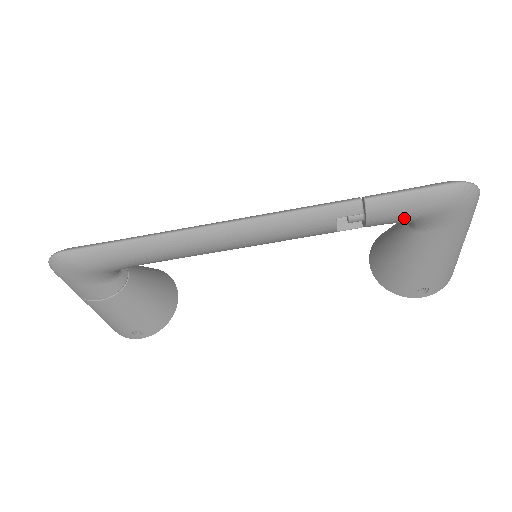
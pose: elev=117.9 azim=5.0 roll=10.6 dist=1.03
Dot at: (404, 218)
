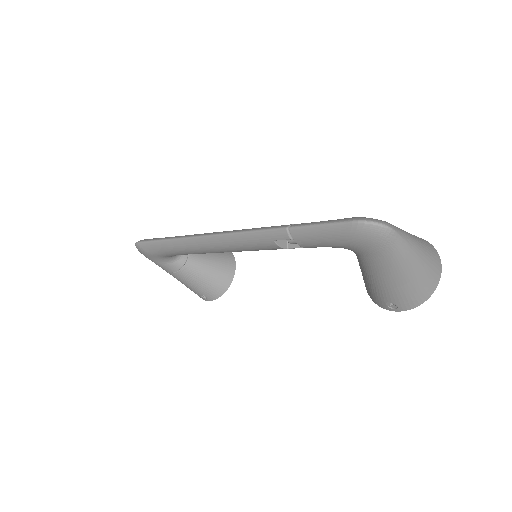
Dot at: (327, 245)
